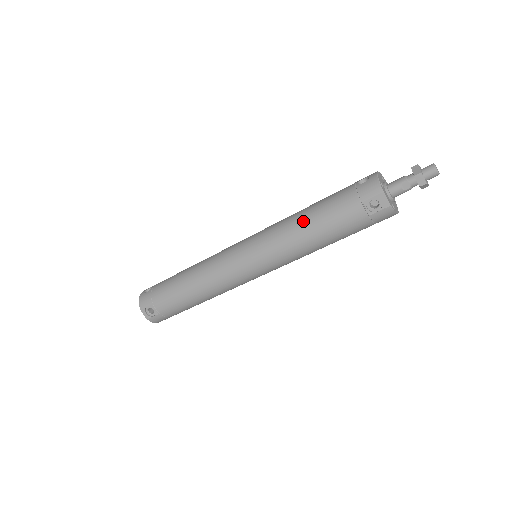
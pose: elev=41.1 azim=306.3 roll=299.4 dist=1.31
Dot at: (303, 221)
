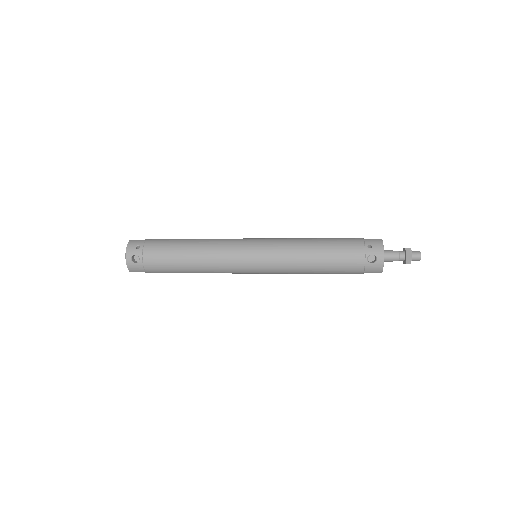
Dot at: (315, 270)
